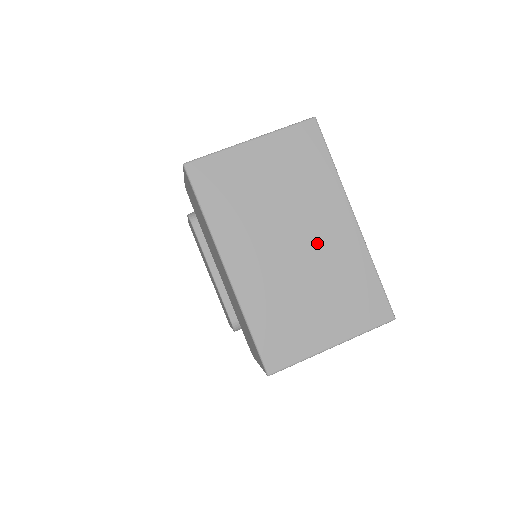
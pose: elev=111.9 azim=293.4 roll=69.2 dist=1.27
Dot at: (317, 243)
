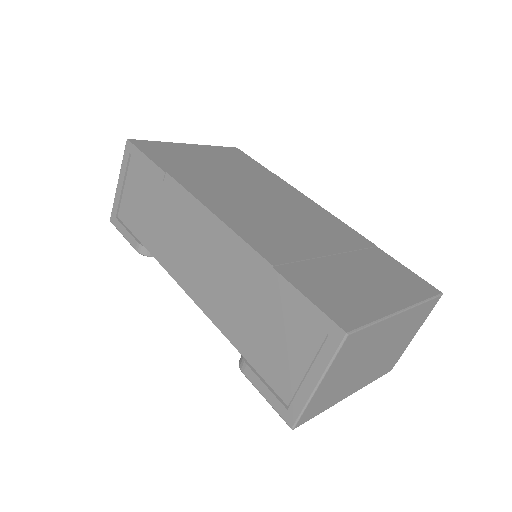
Dot at: (387, 340)
